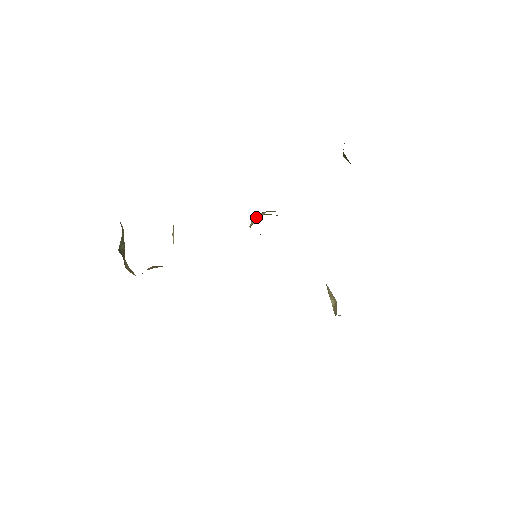
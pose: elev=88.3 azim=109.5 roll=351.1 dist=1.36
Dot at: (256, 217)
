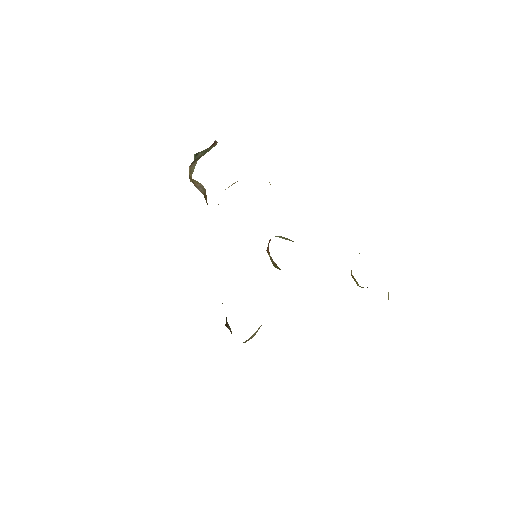
Dot at: occluded
